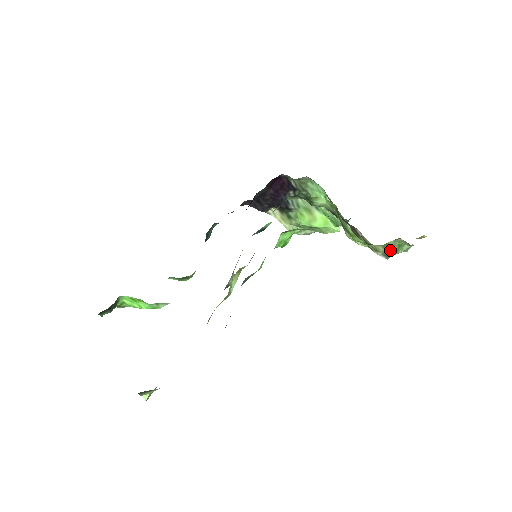
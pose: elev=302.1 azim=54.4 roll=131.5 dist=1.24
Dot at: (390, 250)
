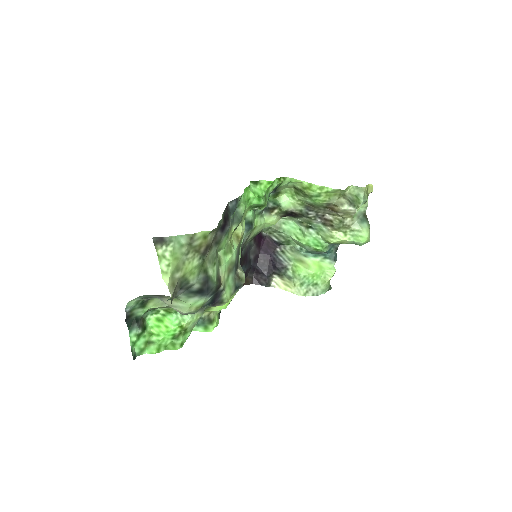
Dot at: (351, 200)
